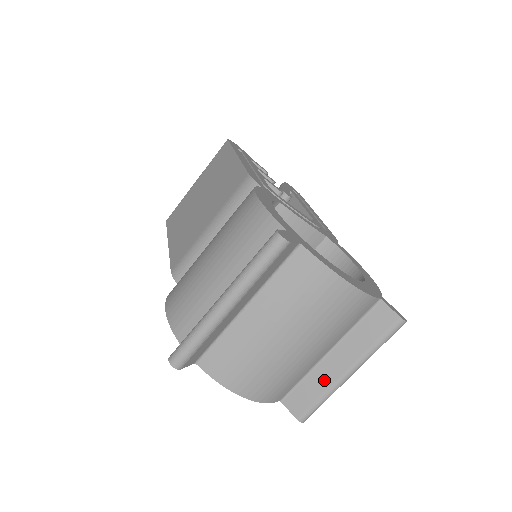
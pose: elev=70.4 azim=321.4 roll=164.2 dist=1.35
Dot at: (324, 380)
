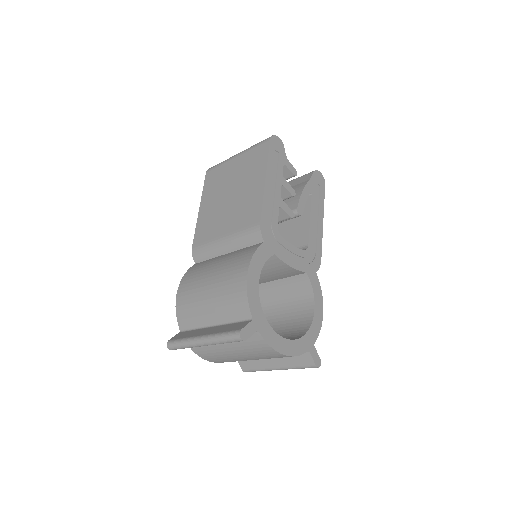
Dot at: (263, 364)
